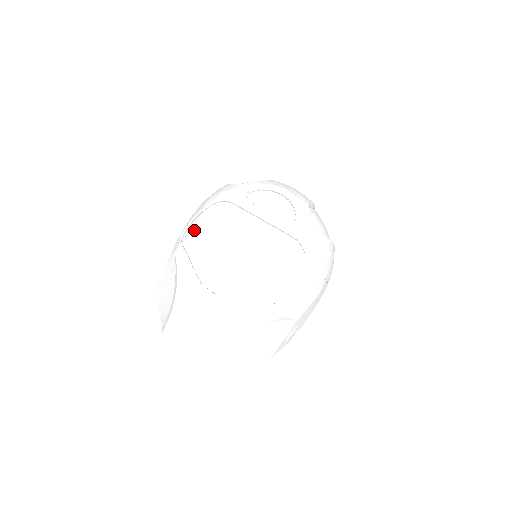
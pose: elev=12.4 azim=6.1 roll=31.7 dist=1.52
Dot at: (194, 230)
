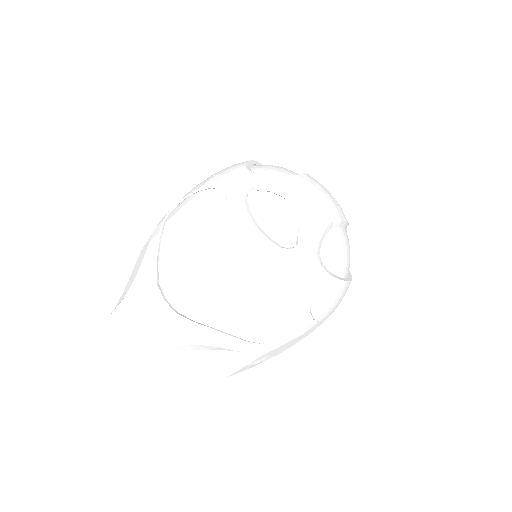
Dot at: (180, 212)
